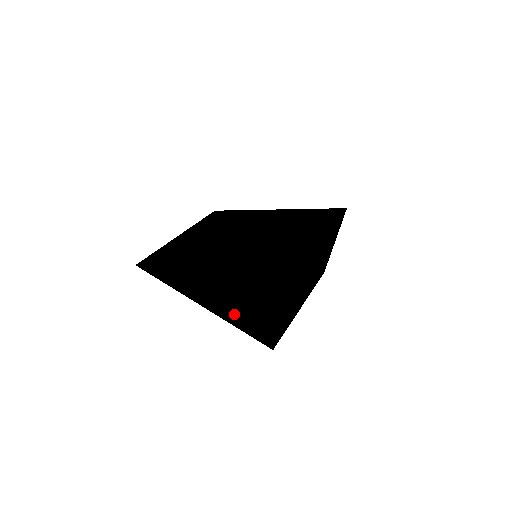
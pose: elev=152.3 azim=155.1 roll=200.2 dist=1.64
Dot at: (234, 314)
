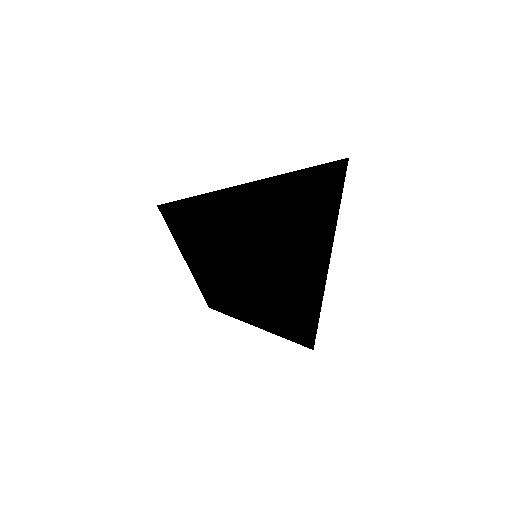
Dot at: (200, 261)
